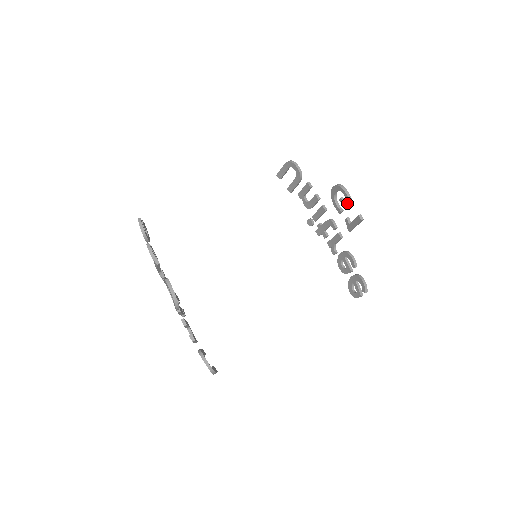
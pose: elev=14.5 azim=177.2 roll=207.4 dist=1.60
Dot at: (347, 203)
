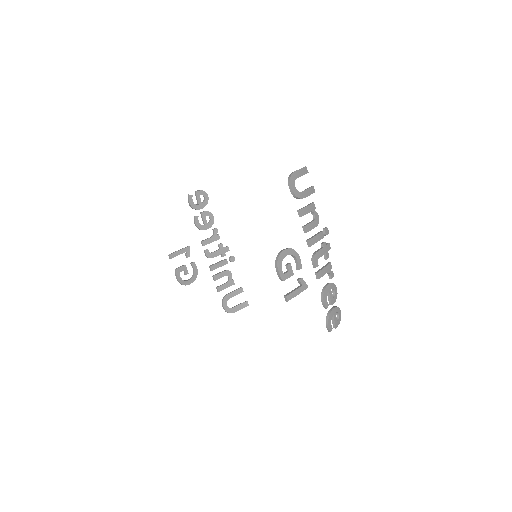
Dot at: (284, 276)
